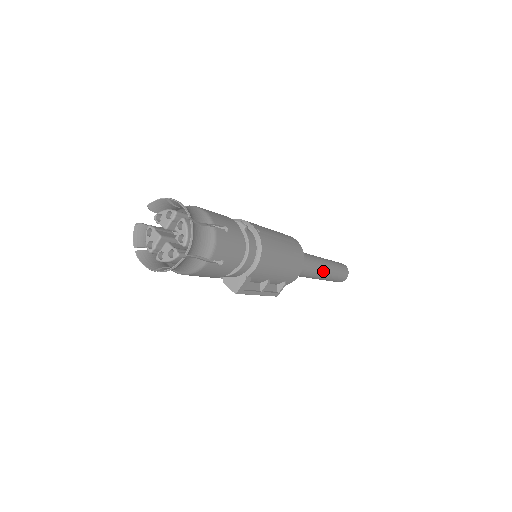
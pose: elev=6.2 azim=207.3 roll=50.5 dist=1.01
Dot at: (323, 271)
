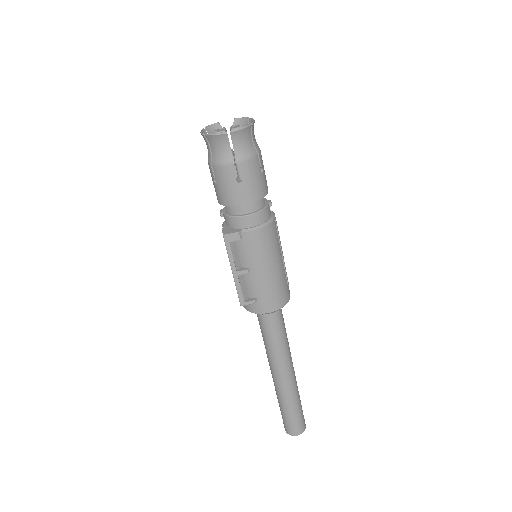
Dot at: (286, 373)
